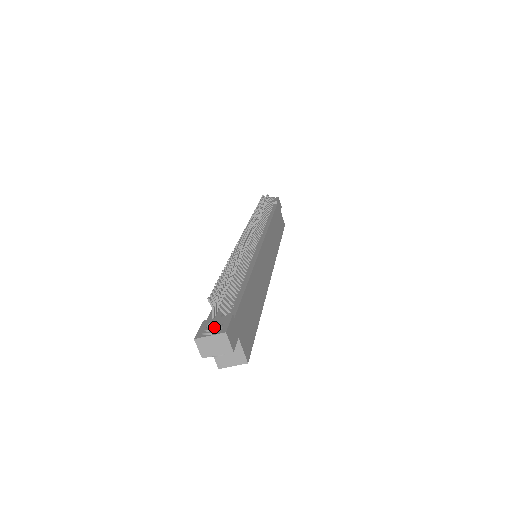
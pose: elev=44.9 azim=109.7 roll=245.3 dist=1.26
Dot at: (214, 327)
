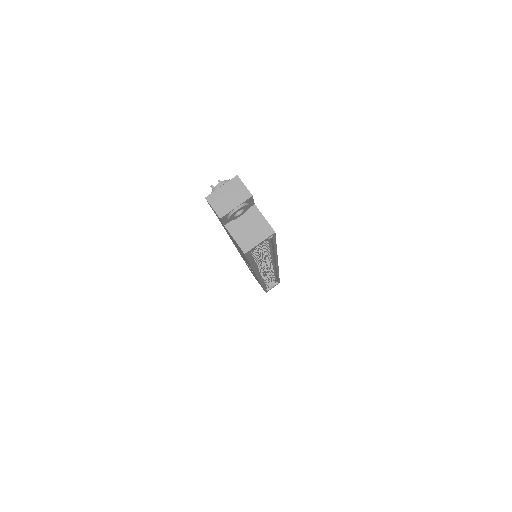
Dot at: occluded
